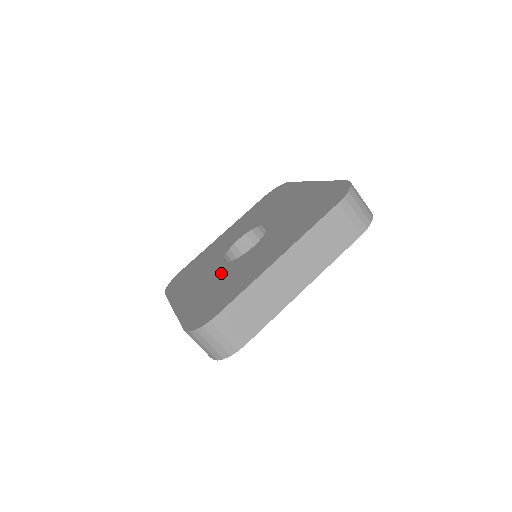
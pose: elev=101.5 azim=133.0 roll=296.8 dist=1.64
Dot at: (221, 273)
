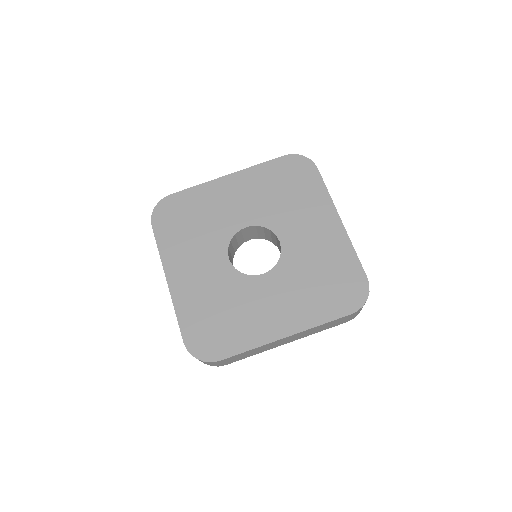
Dot at: (225, 282)
